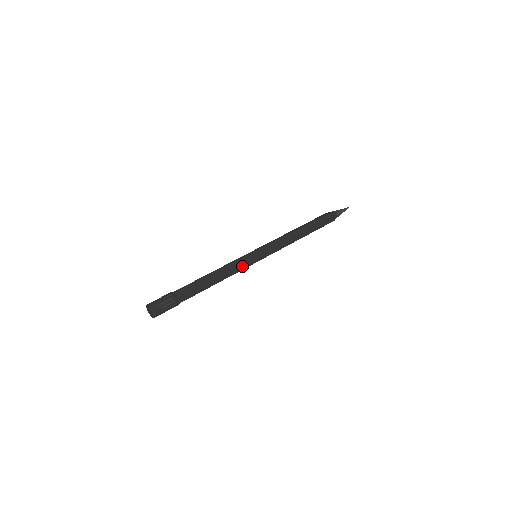
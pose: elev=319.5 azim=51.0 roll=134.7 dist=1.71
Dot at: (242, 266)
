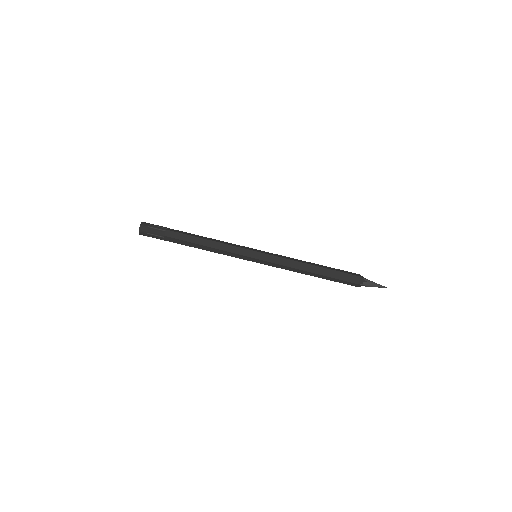
Dot at: (234, 256)
